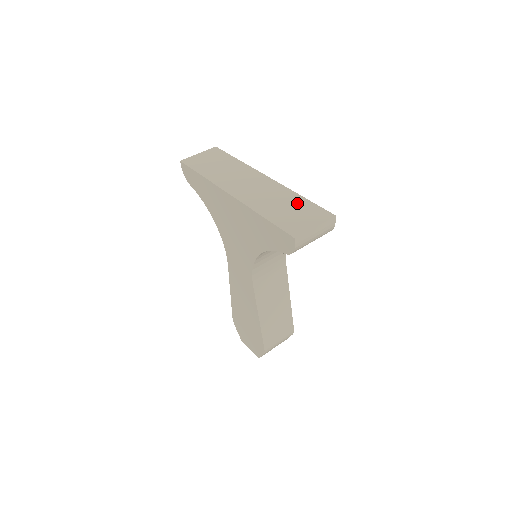
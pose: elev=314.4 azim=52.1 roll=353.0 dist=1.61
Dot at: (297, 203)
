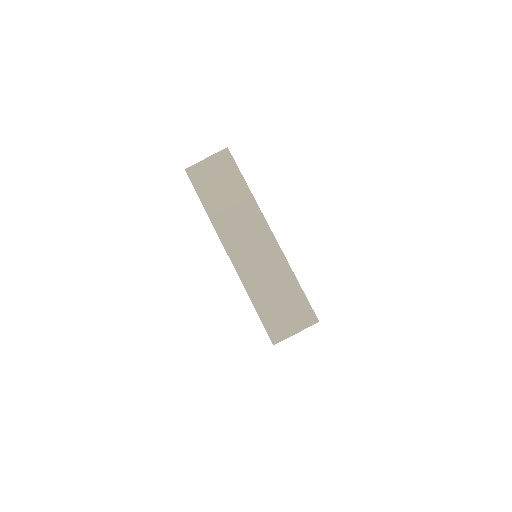
Dot at: (289, 290)
